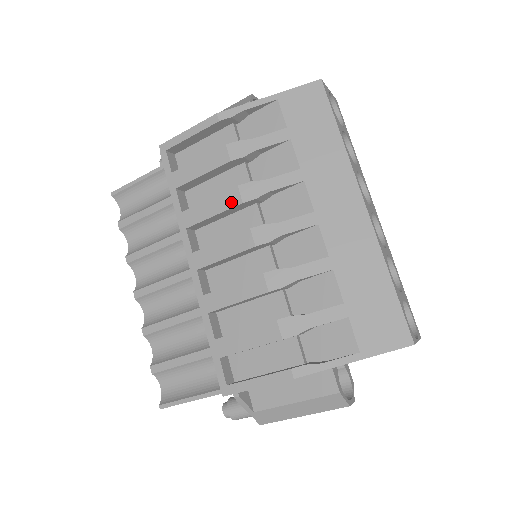
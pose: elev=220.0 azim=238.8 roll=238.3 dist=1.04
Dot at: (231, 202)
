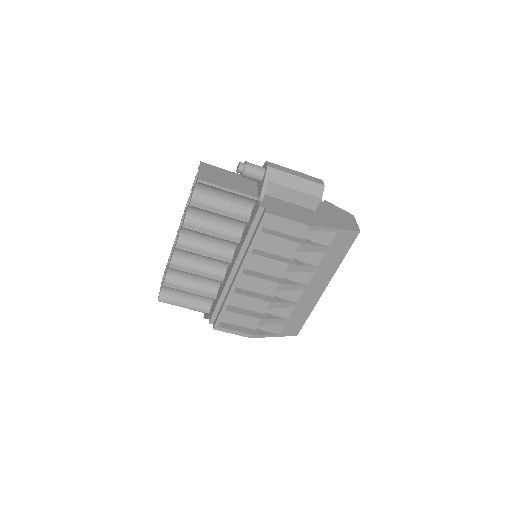
Dot at: (280, 268)
